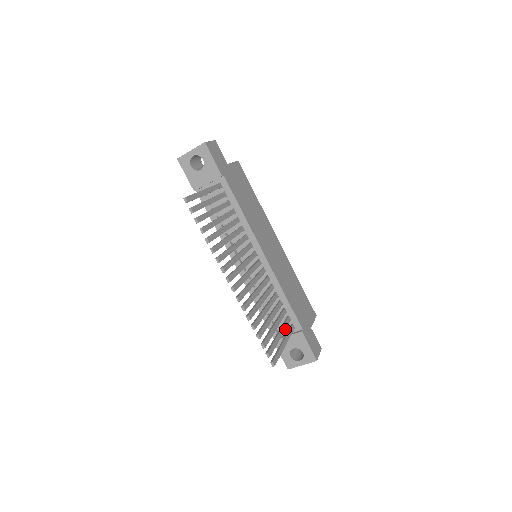
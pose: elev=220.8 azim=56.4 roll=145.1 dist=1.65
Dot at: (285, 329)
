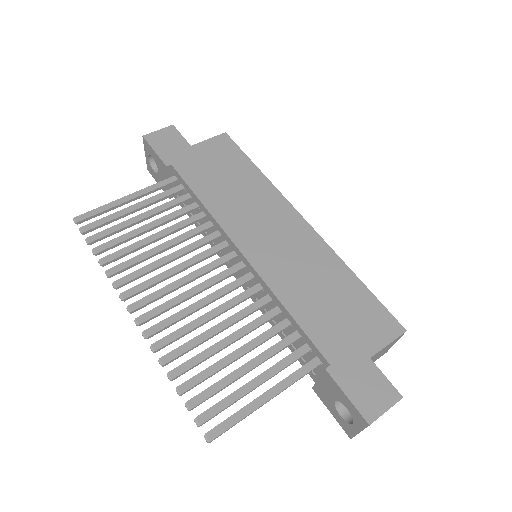
Dot at: (281, 369)
